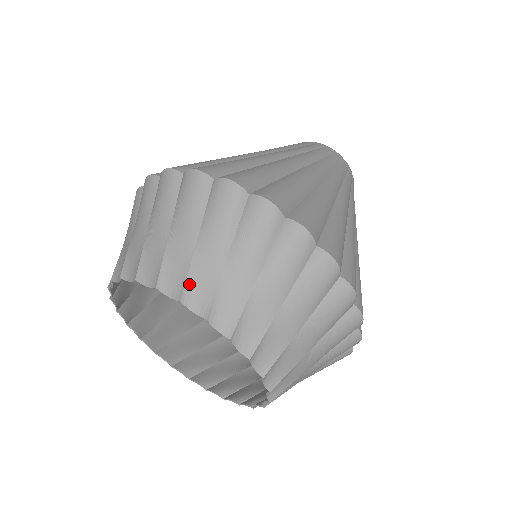
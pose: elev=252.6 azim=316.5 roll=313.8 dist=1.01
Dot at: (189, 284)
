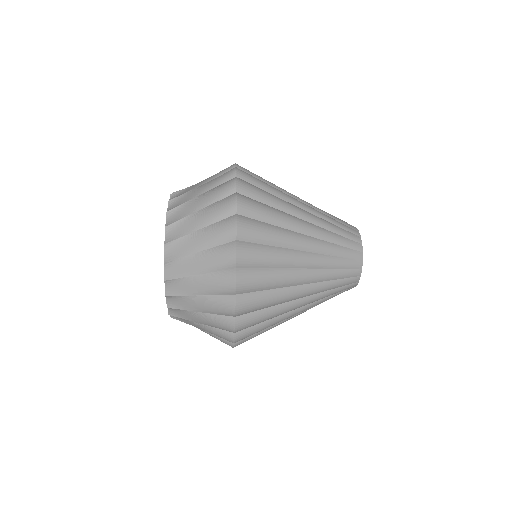
Dot at: (175, 262)
